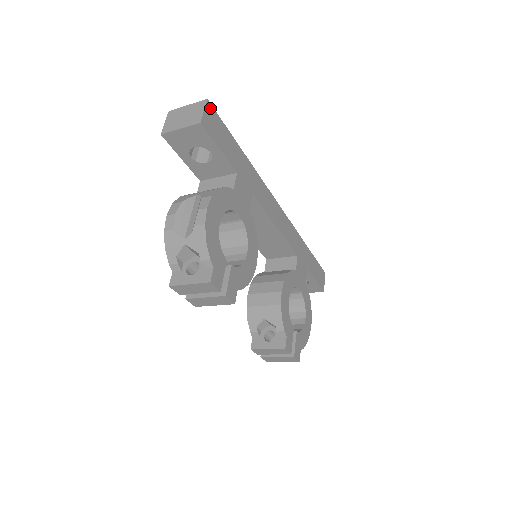
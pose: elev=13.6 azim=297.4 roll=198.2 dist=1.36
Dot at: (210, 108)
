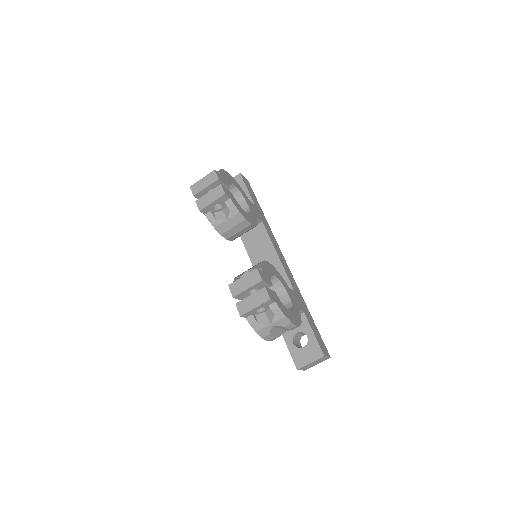
Dot at: (248, 183)
